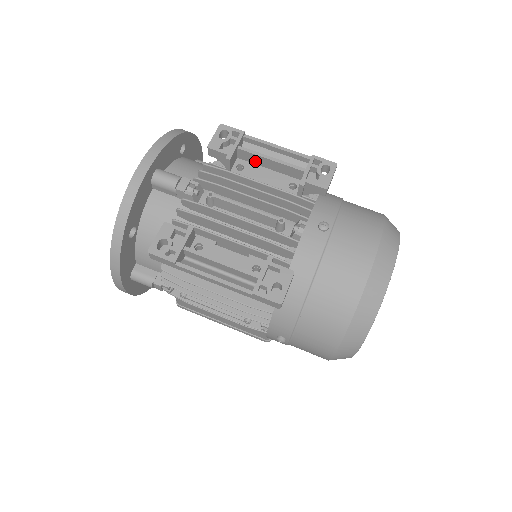
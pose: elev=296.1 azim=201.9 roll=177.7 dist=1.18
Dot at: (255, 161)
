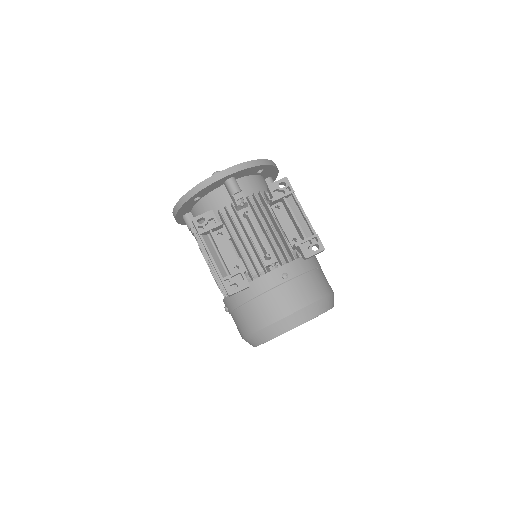
Dot at: (288, 211)
